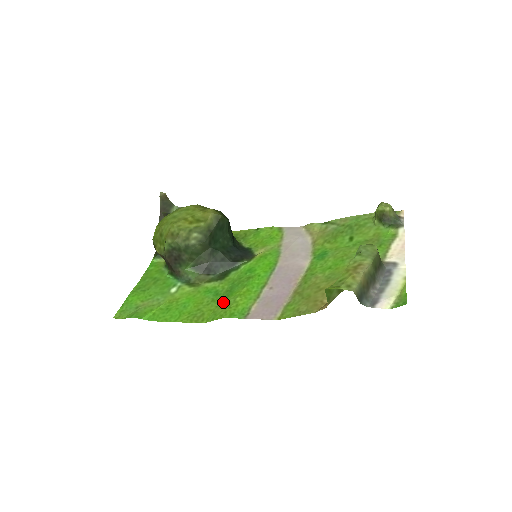
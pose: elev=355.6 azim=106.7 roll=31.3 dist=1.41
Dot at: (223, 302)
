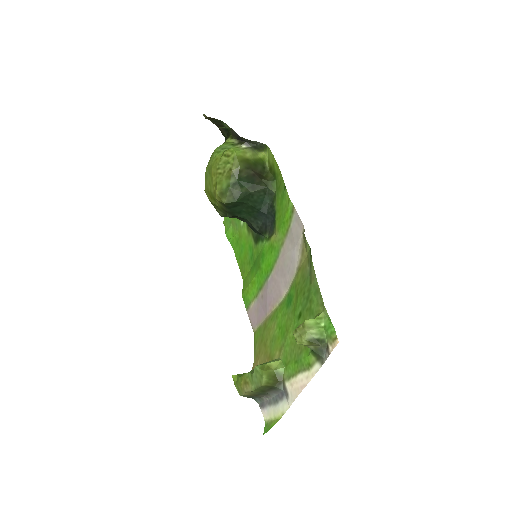
Dot at: (249, 274)
